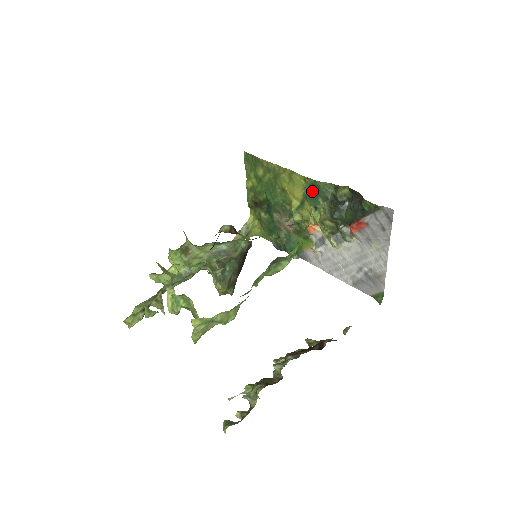
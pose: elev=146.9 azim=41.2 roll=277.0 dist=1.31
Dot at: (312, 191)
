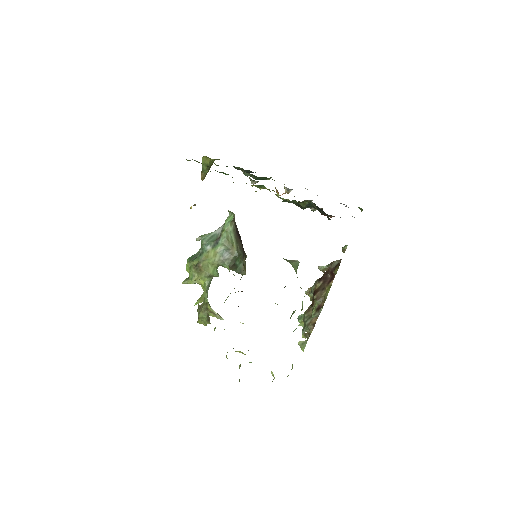
Dot at: occluded
